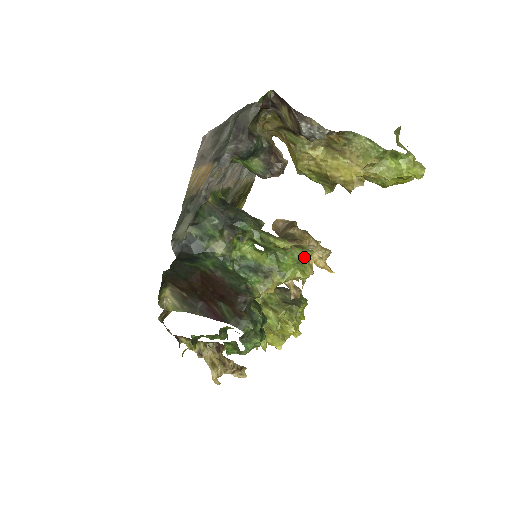
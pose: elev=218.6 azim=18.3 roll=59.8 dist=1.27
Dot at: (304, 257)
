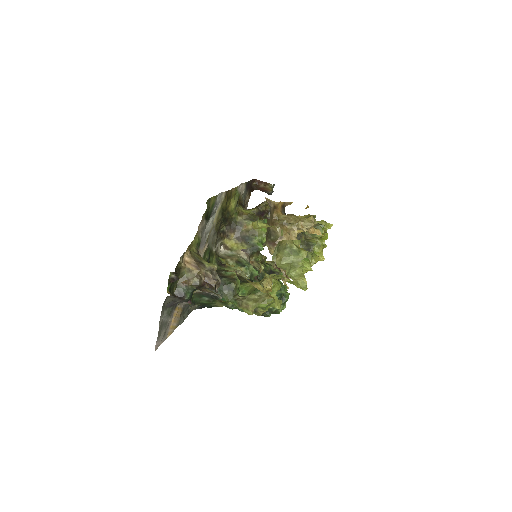
Dot at: (269, 304)
